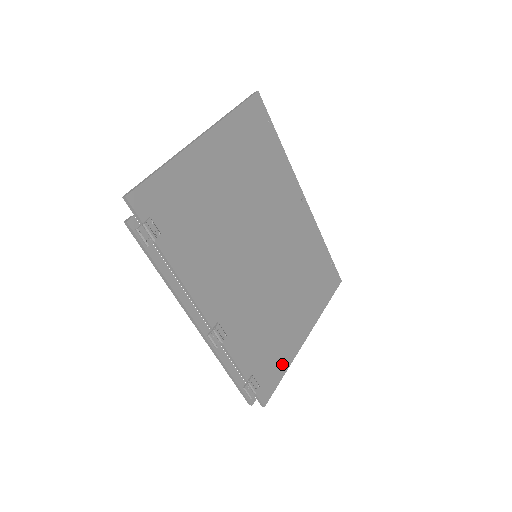
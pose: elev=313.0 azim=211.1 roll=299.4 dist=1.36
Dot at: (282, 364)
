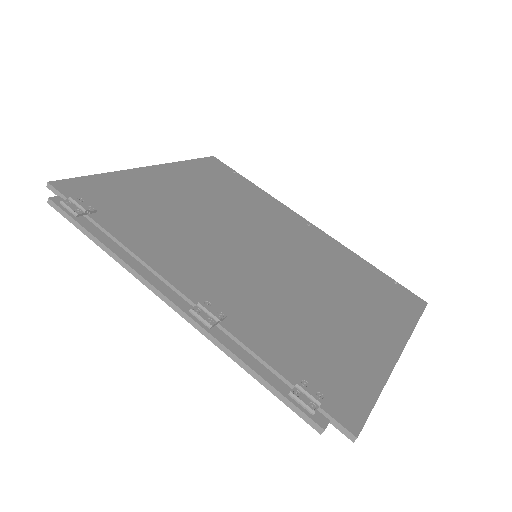
Dot at: (365, 379)
